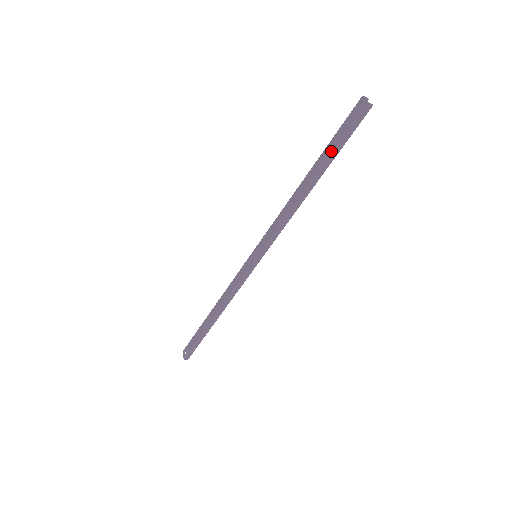
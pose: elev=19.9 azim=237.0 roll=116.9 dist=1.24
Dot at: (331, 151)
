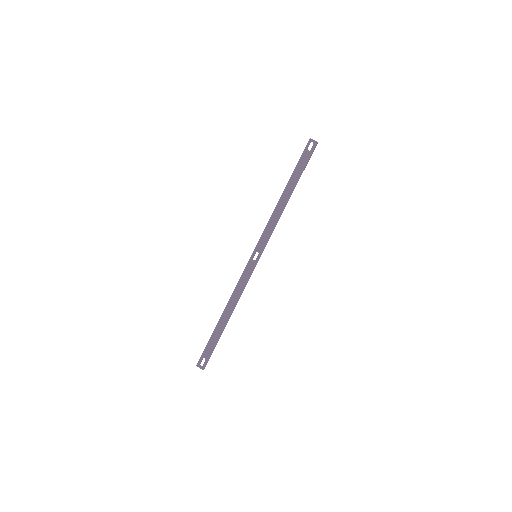
Dot at: (301, 172)
